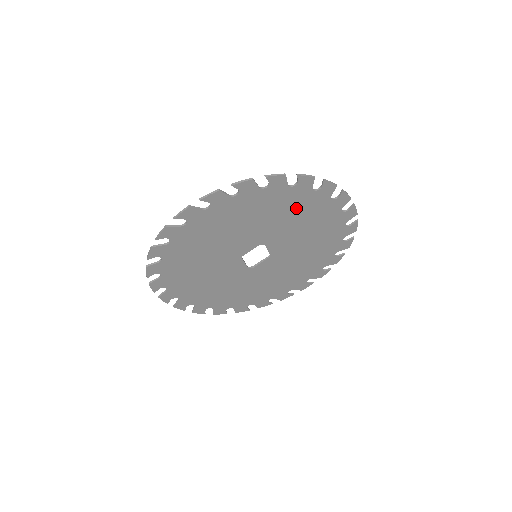
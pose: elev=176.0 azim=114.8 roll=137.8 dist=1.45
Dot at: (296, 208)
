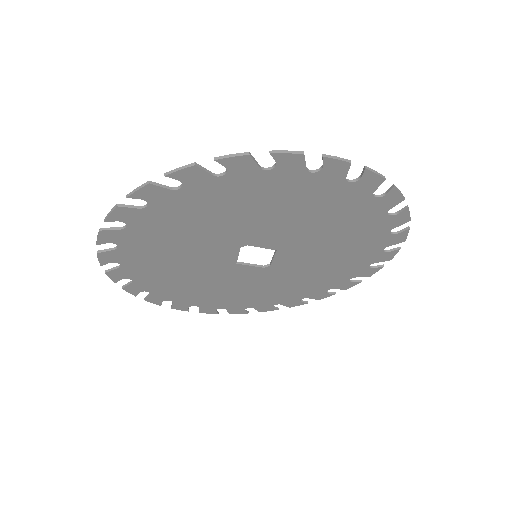
Dot at: (228, 202)
